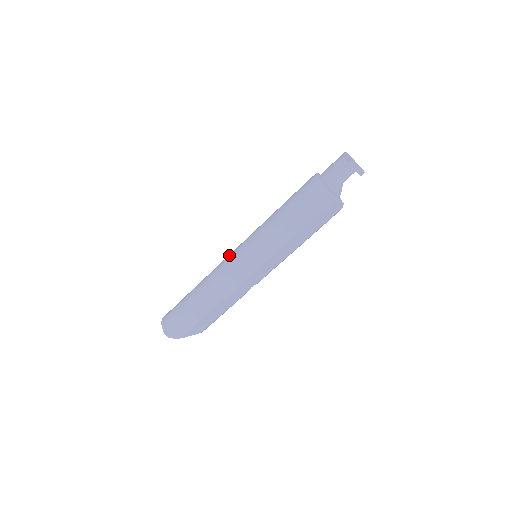
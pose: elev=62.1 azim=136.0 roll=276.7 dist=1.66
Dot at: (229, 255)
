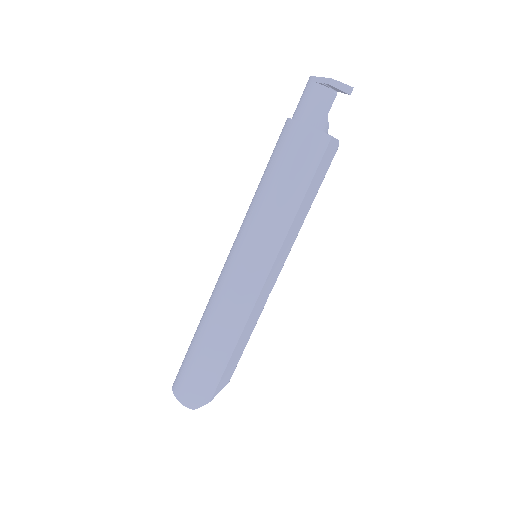
Dot at: (223, 271)
